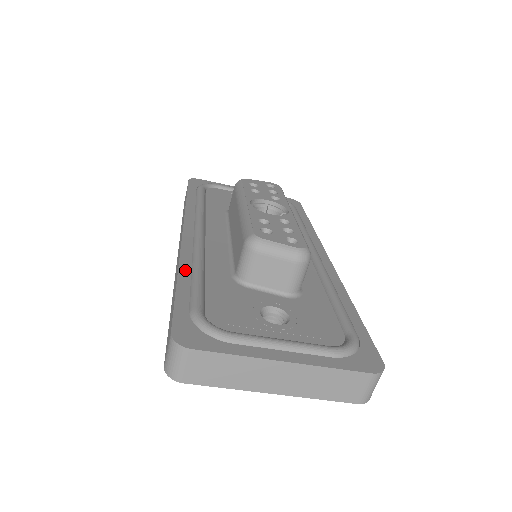
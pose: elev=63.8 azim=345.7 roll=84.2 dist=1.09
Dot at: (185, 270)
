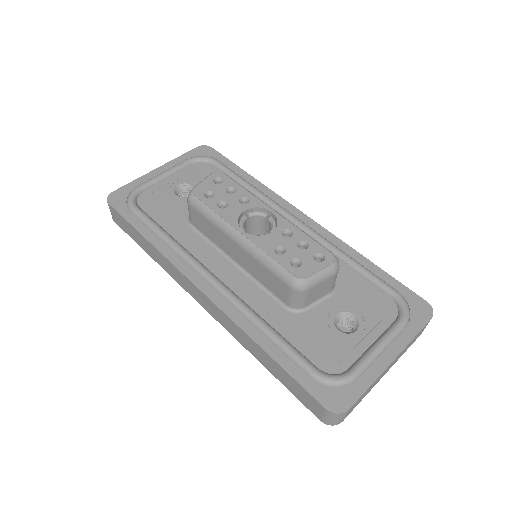
Dot at: (258, 337)
